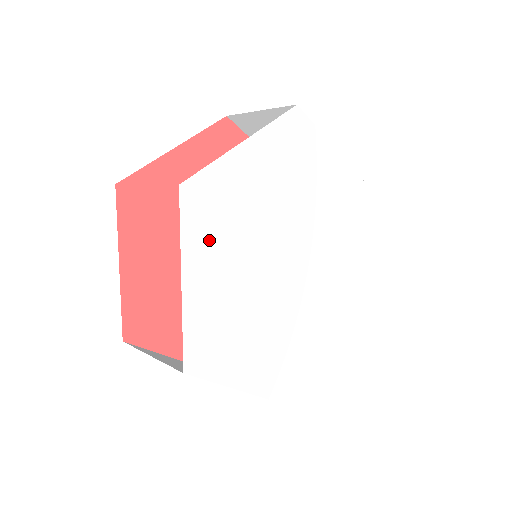
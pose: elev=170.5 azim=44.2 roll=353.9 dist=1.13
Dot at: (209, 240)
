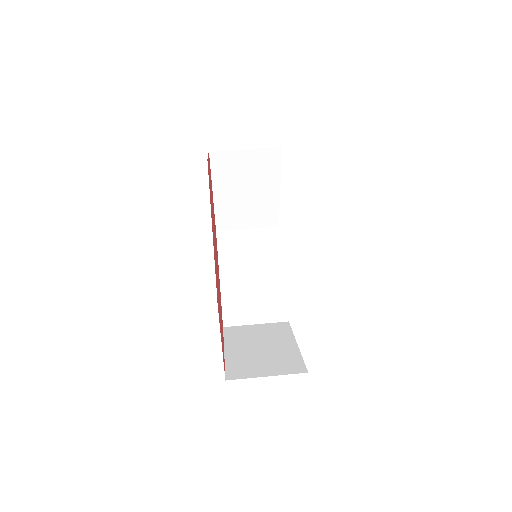
Dot at: occluded
